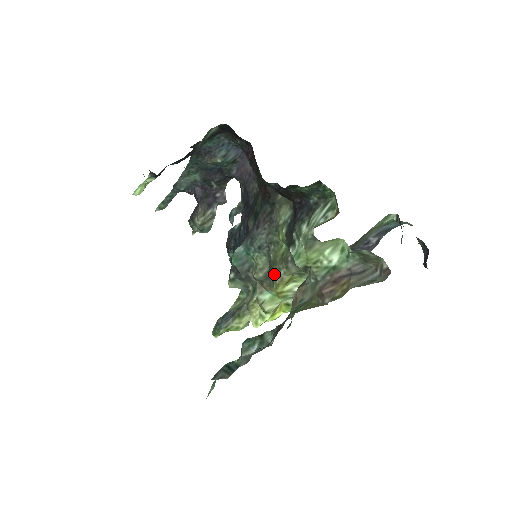
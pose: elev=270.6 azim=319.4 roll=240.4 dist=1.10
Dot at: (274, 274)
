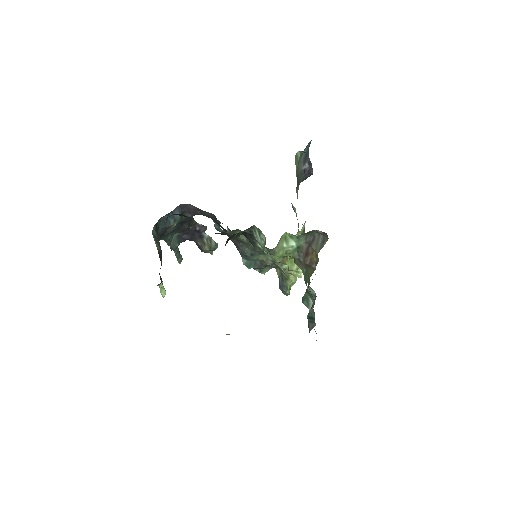
Dot at: occluded
